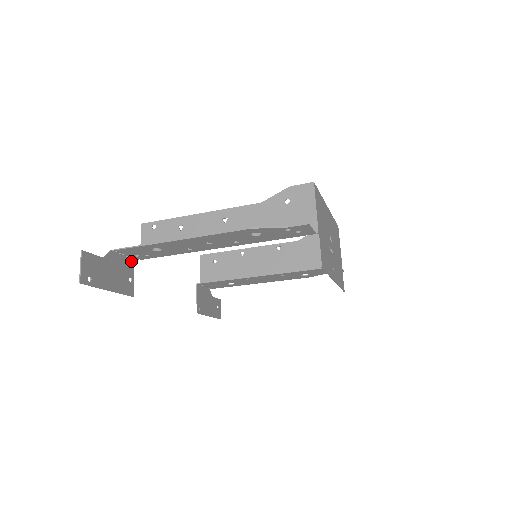
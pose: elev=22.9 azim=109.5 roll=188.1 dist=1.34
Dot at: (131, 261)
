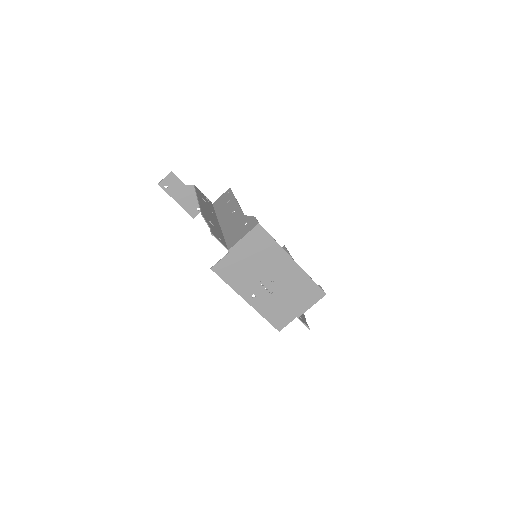
Dot at: occluded
